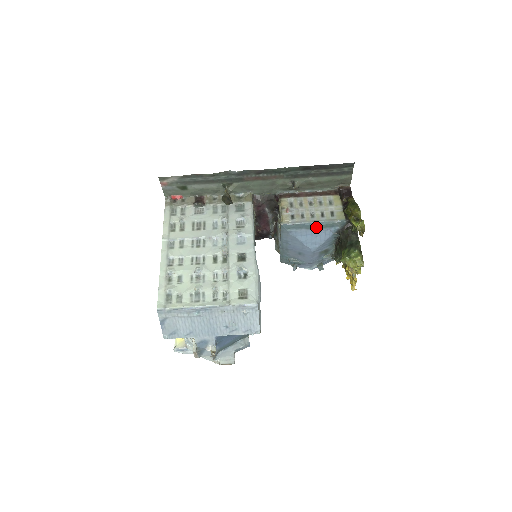
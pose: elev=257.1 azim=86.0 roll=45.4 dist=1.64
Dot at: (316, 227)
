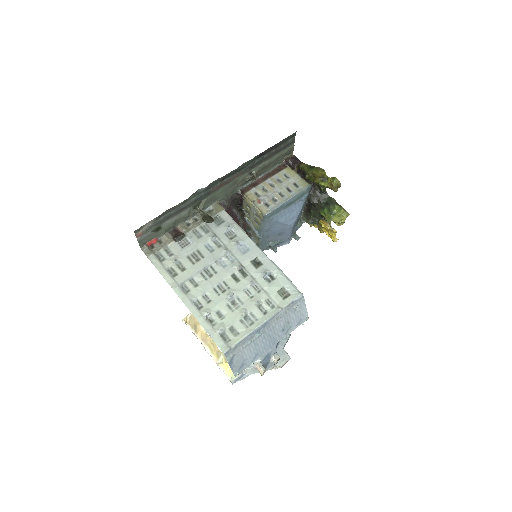
Dot at: (291, 203)
